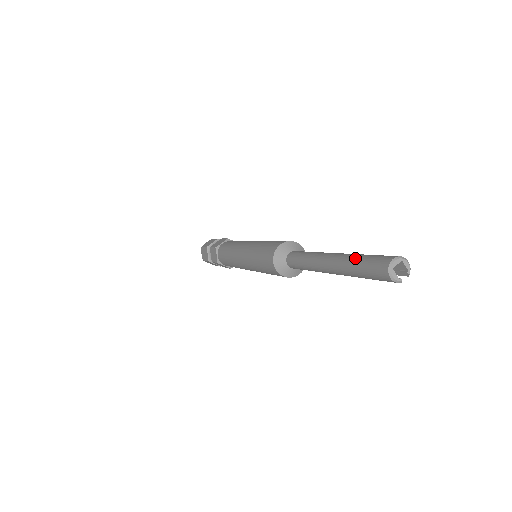
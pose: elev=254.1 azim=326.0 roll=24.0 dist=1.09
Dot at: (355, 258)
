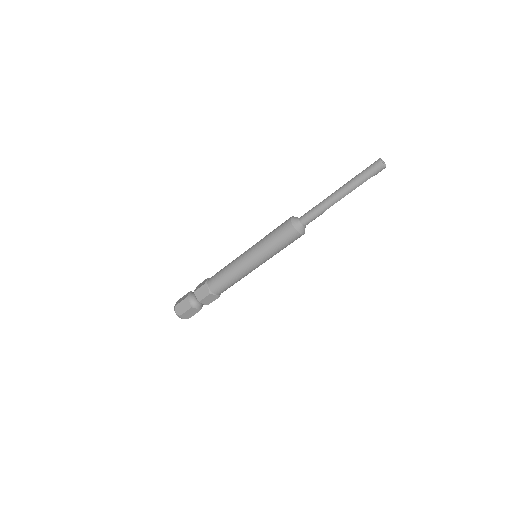
Dot at: (357, 176)
